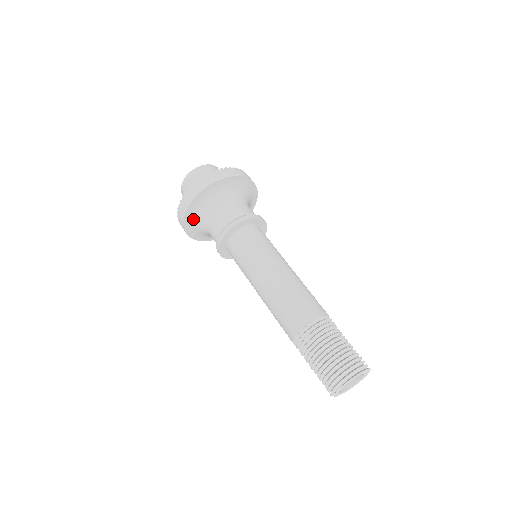
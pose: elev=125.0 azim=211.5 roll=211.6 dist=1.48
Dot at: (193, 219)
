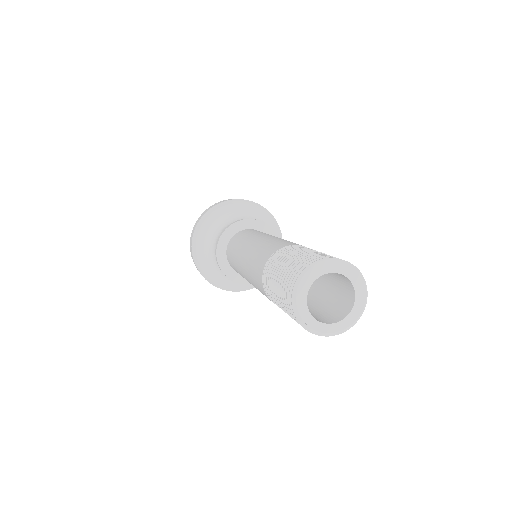
Dot at: (202, 246)
